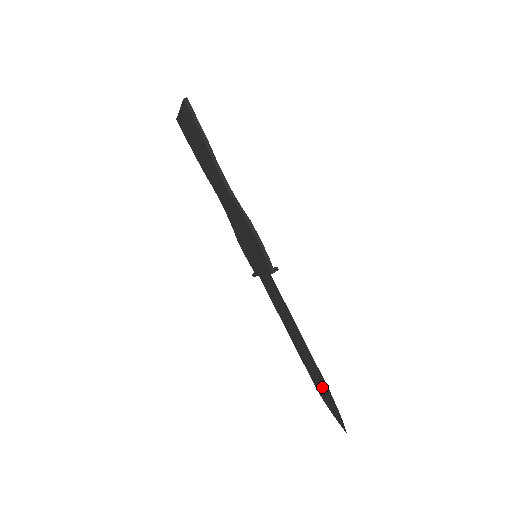
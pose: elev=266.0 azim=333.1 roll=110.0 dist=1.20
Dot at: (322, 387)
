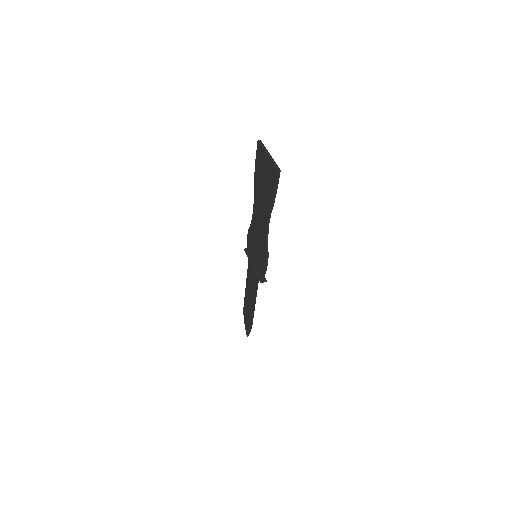
Dot at: (248, 318)
